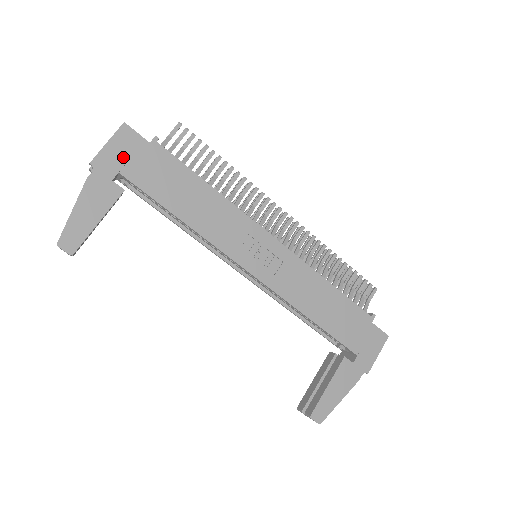
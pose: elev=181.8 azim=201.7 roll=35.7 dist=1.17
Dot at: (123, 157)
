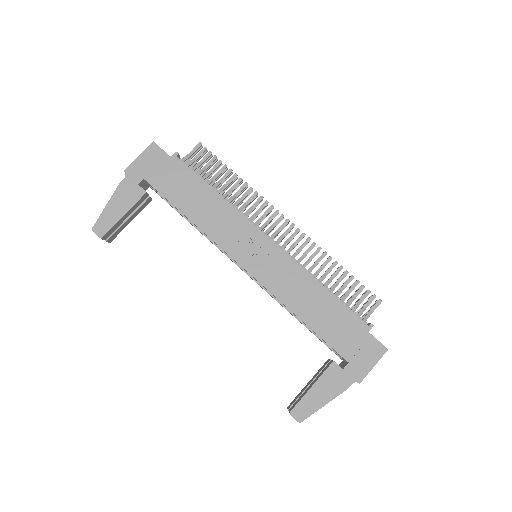
Dot at: (149, 167)
